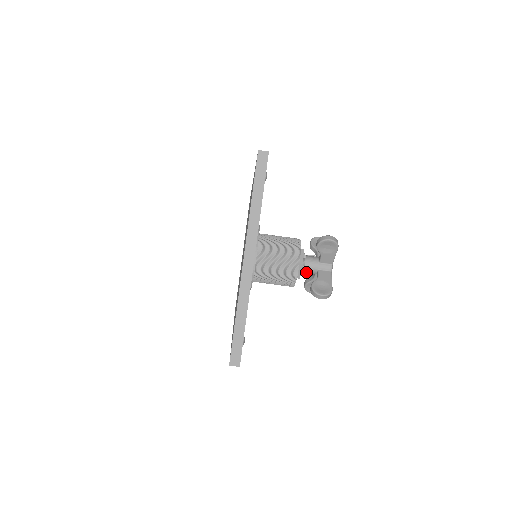
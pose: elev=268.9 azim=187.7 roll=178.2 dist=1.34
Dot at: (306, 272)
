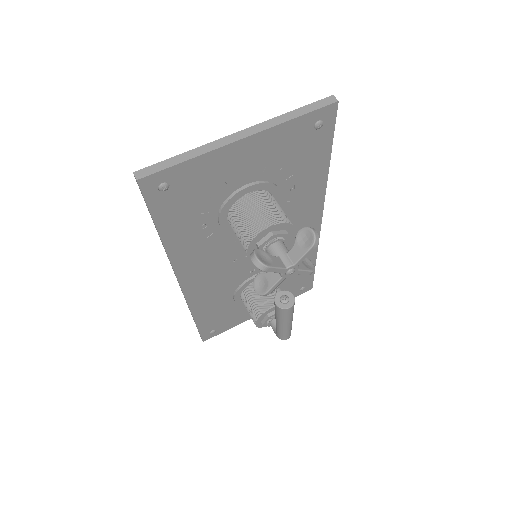
Dot at: (269, 252)
